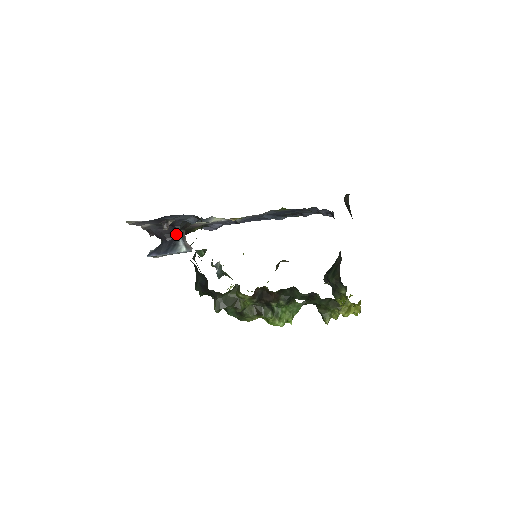
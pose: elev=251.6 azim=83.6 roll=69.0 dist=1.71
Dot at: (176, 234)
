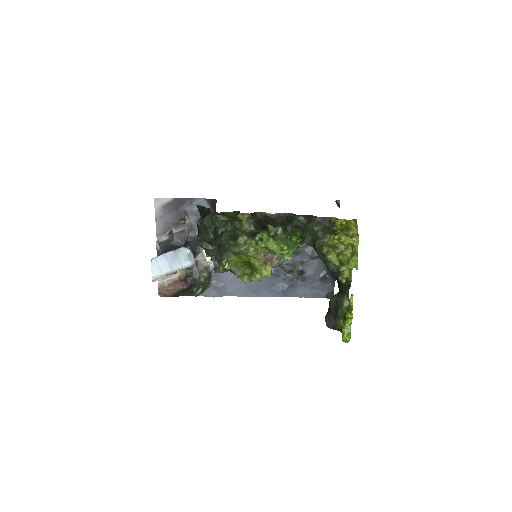
Dot at: occluded
